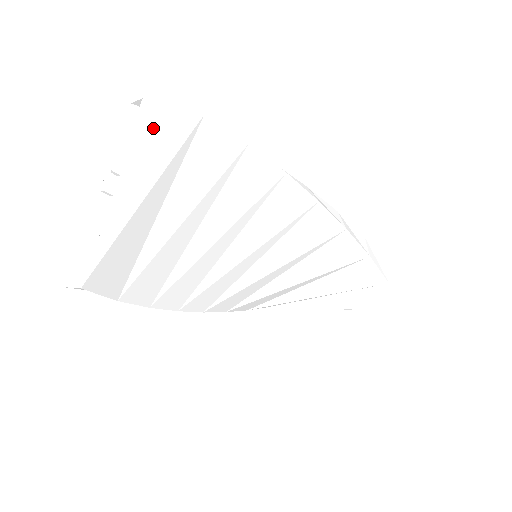
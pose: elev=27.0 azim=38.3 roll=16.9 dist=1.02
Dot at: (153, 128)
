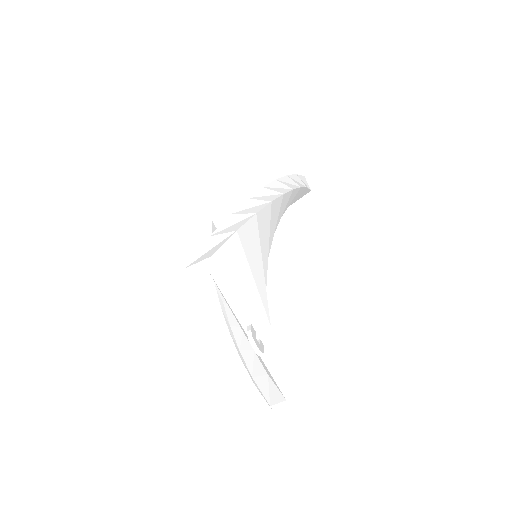
Dot at: (236, 281)
